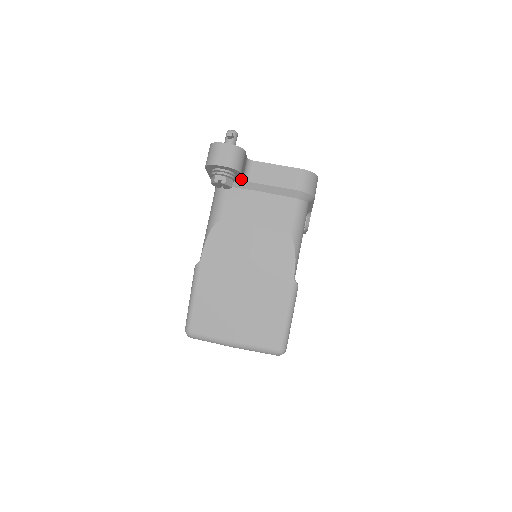
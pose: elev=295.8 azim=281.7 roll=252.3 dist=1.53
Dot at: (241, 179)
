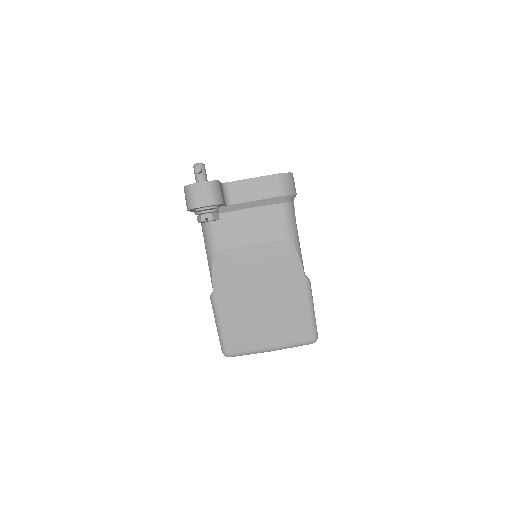
Dot at: (223, 205)
